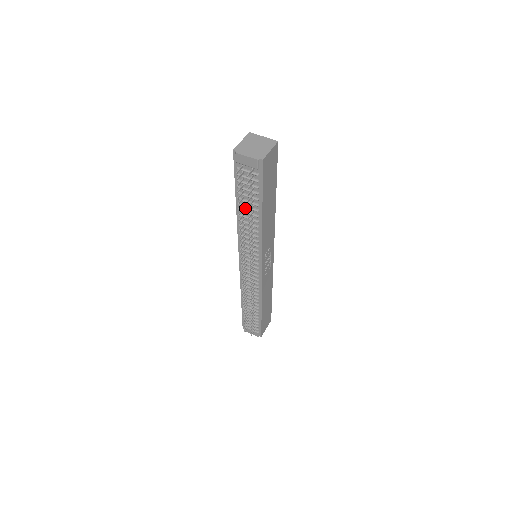
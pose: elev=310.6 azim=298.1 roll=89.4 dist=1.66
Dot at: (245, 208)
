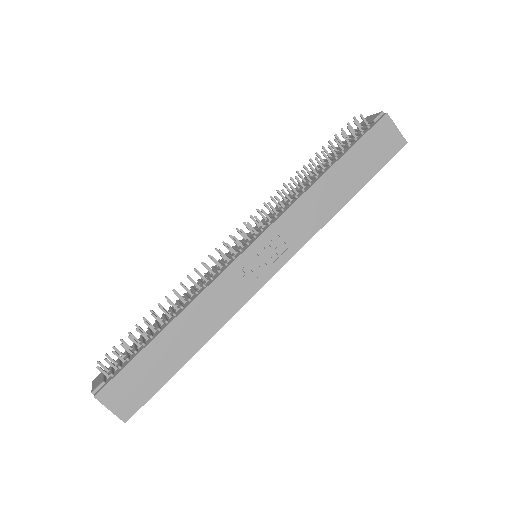
Dot at: occluded
